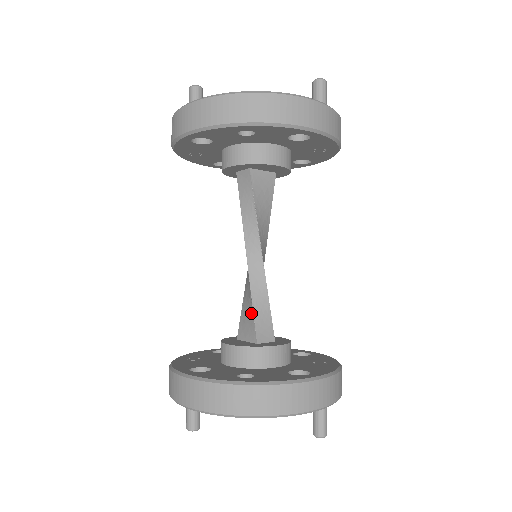
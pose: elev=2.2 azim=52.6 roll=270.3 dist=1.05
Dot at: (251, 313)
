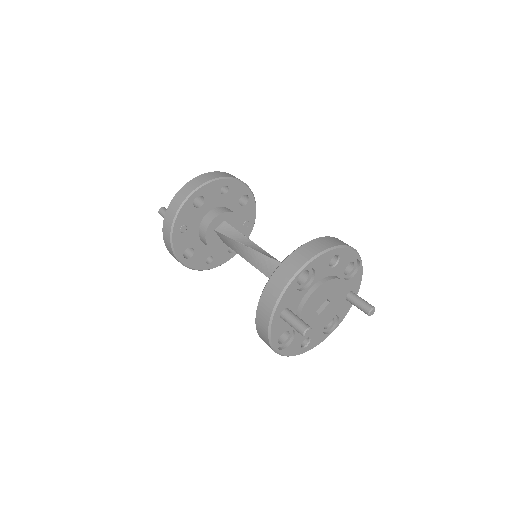
Dot at: occluded
